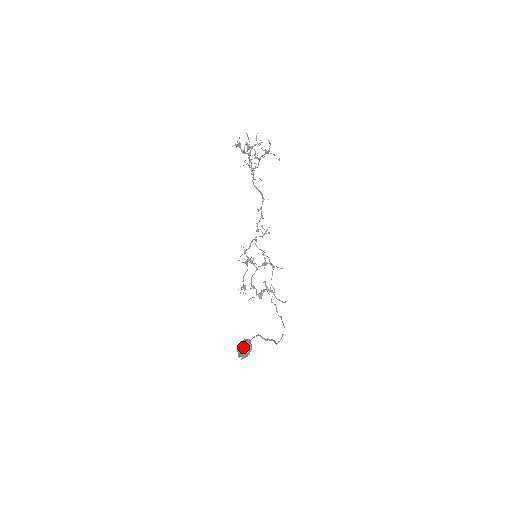
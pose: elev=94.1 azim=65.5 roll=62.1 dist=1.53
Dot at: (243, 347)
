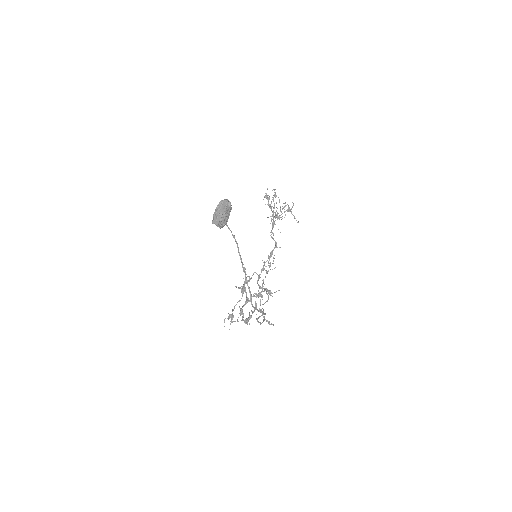
Dot at: (222, 200)
